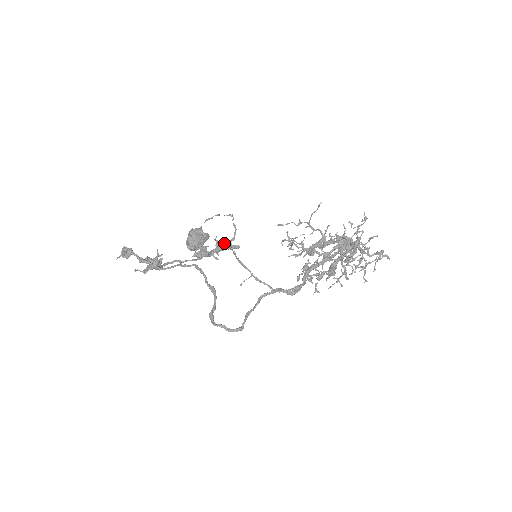
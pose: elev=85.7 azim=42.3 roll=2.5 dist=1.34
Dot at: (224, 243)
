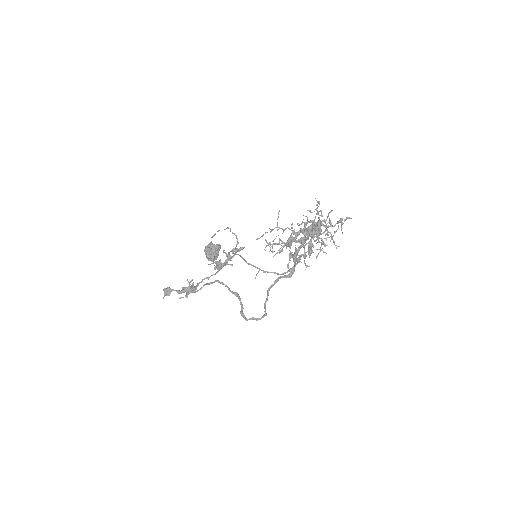
Dot at: (232, 250)
